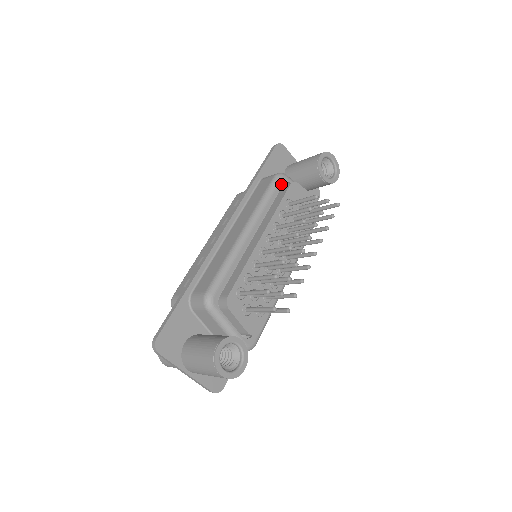
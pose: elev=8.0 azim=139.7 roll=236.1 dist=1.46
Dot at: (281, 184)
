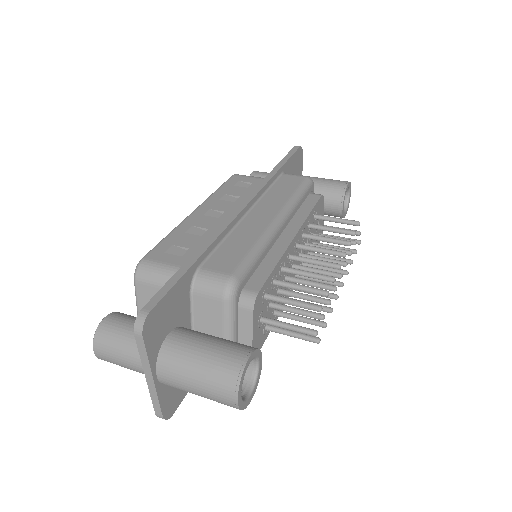
Dot at: (310, 190)
